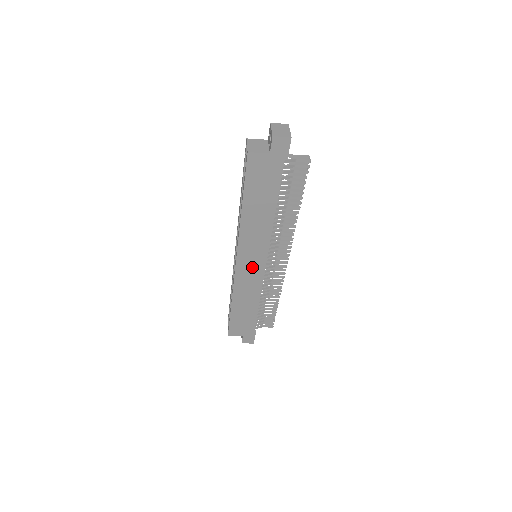
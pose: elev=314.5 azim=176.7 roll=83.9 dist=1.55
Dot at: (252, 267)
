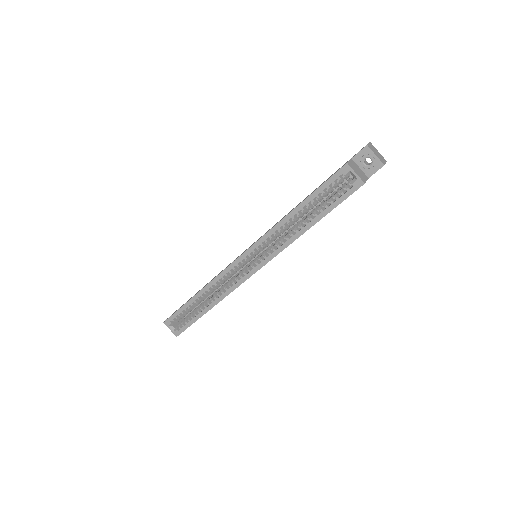
Dot at: occluded
